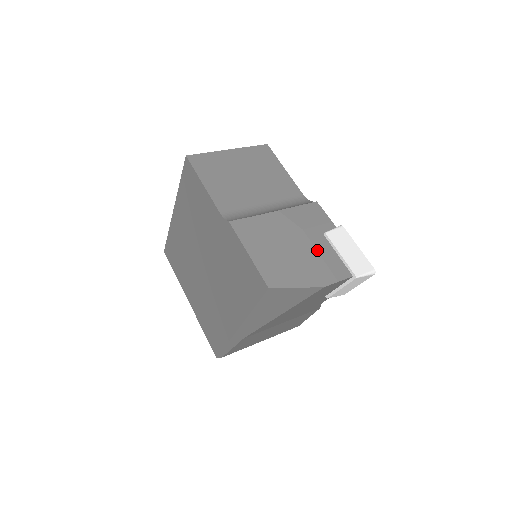
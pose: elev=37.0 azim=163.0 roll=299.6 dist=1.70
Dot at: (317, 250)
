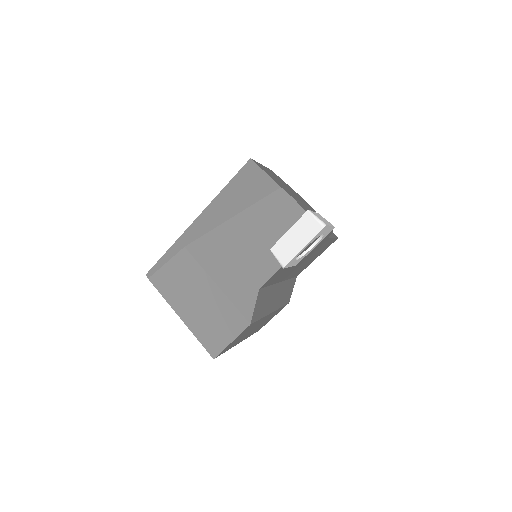
Dot at: (302, 202)
